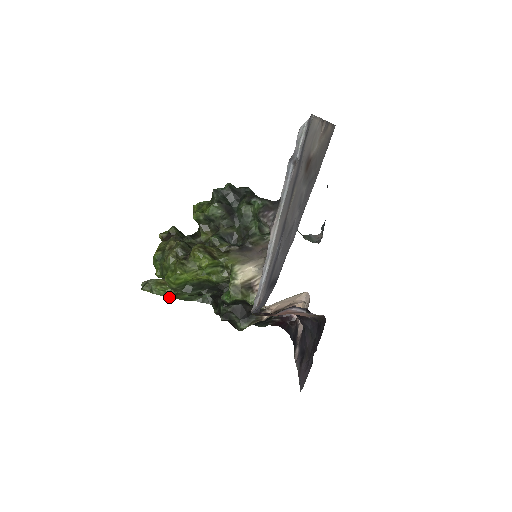
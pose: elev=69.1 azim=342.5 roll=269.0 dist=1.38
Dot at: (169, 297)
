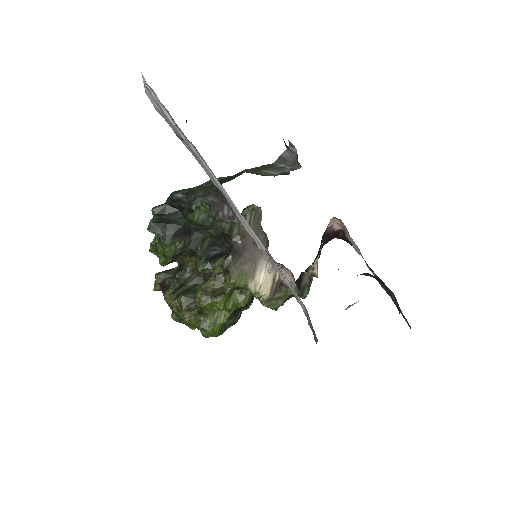
Dot at: occluded
